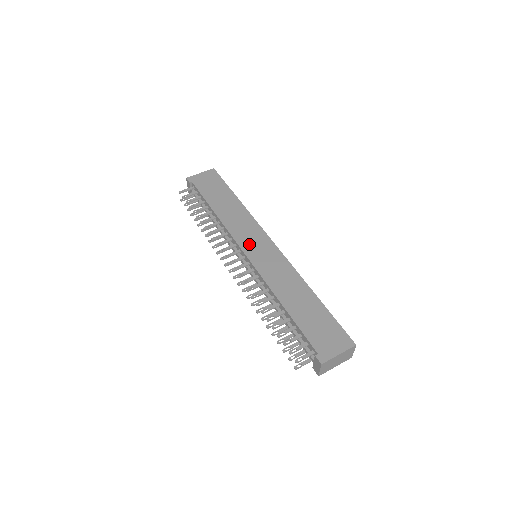
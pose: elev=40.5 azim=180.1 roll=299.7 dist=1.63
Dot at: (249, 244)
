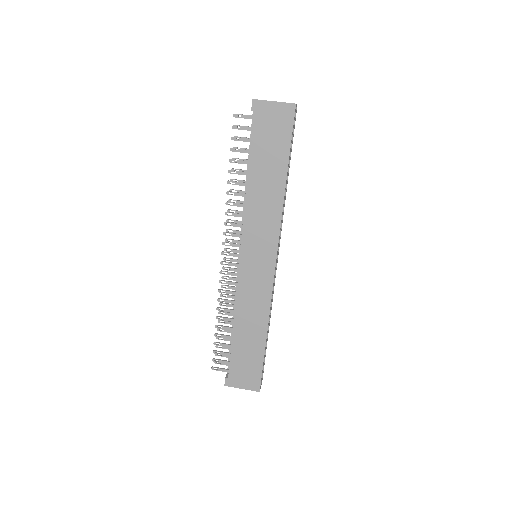
Dot at: (252, 250)
